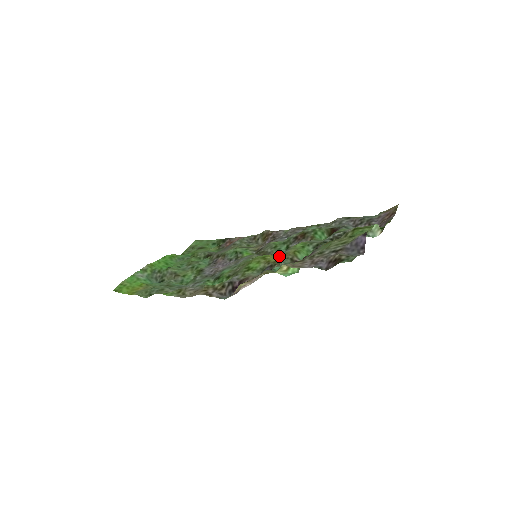
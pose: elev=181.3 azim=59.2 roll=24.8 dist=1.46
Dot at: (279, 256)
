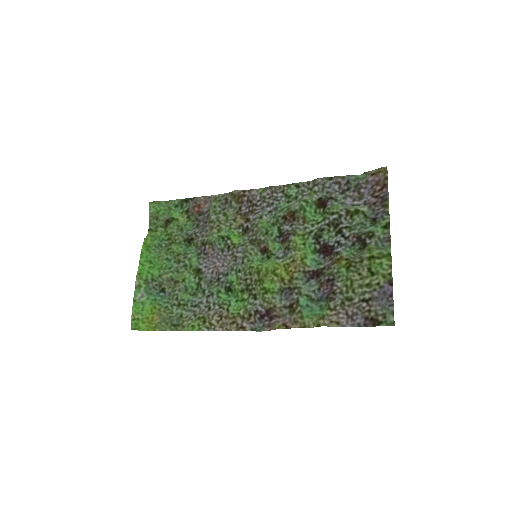
Dot at: (289, 268)
